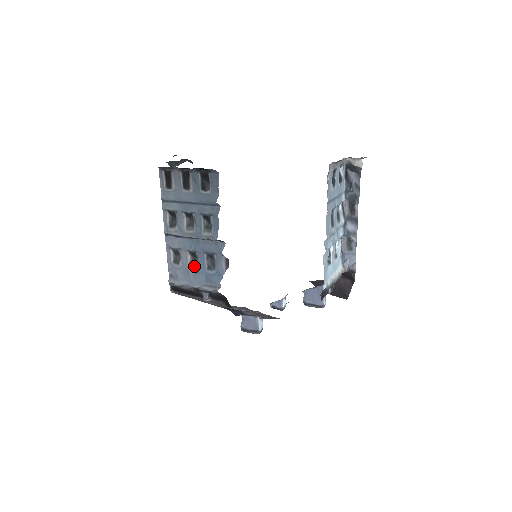
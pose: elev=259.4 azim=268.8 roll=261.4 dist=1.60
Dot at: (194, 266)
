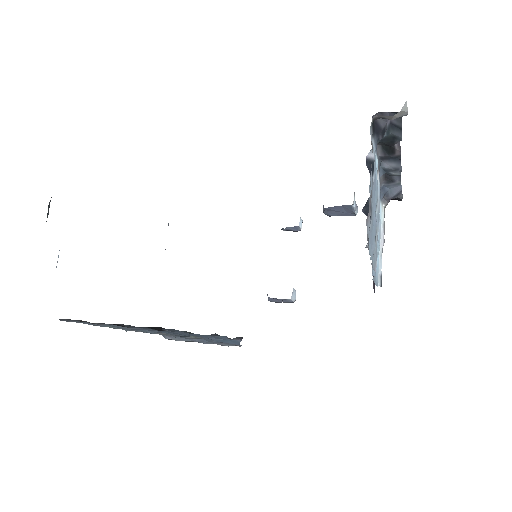
Dot at: occluded
